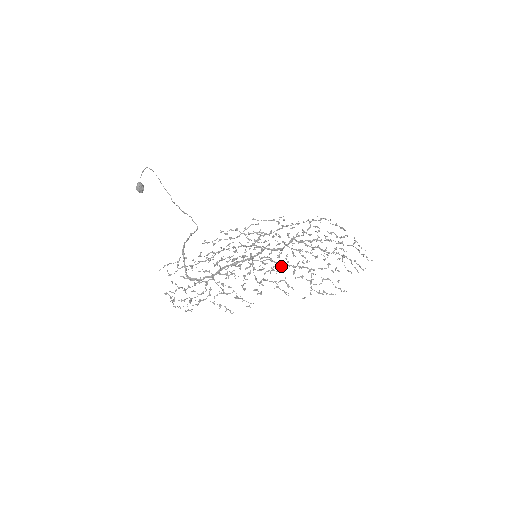
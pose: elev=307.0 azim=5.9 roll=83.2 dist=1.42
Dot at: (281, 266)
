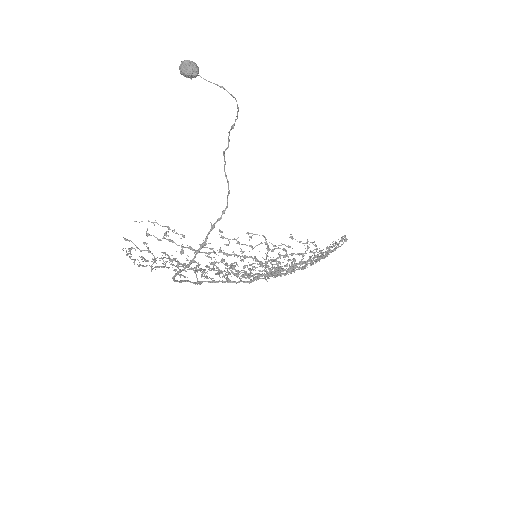
Dot at: (268, 276)
